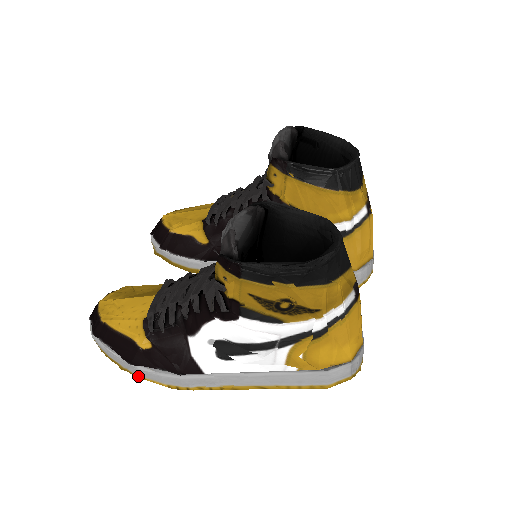
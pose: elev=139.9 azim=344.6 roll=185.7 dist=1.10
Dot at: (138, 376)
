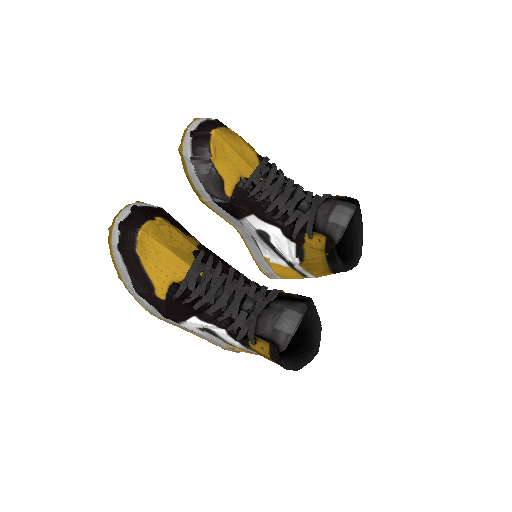
Dot at: (130, 292)
